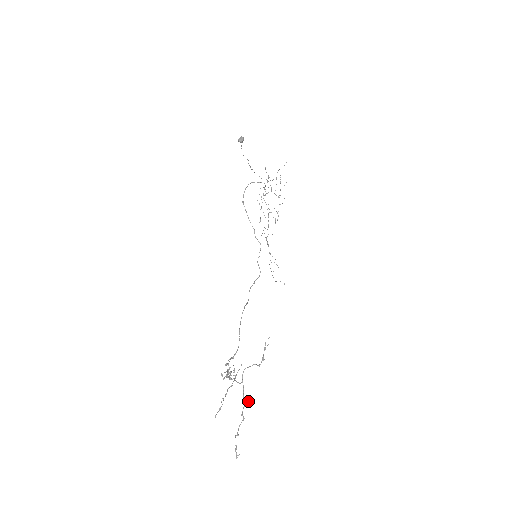
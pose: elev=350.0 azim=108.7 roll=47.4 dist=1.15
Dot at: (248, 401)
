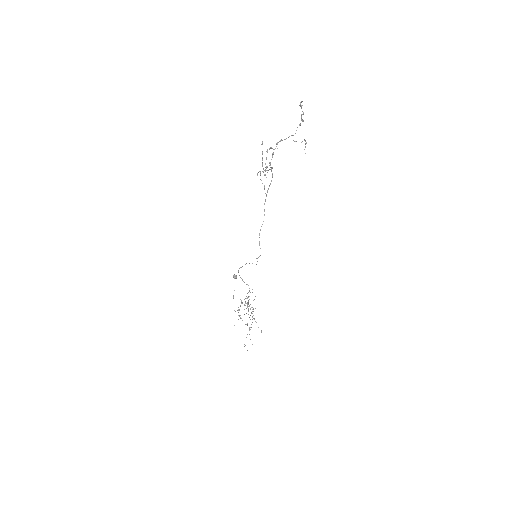
Dot at: occluded
